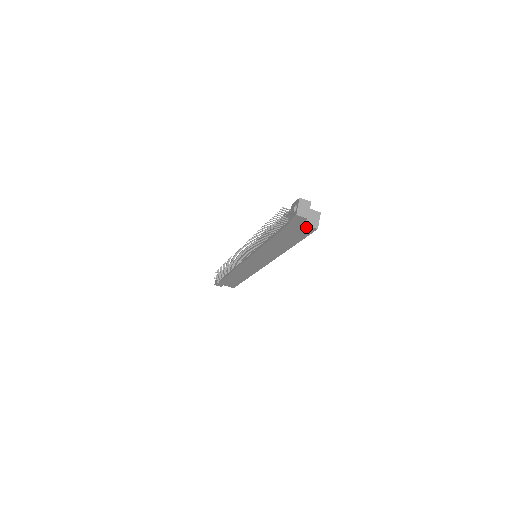
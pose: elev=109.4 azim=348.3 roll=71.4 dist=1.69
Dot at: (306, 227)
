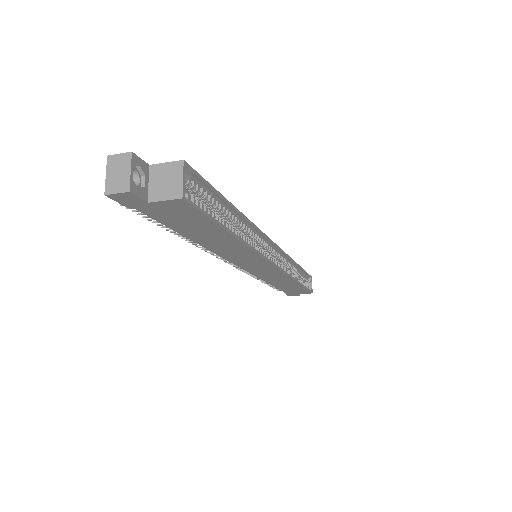
Dot at: (166, 204)
